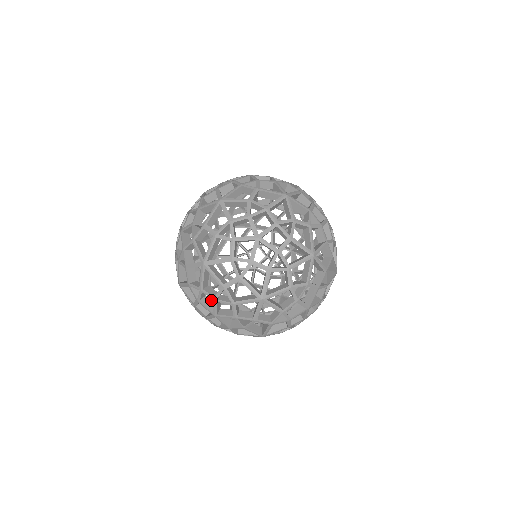
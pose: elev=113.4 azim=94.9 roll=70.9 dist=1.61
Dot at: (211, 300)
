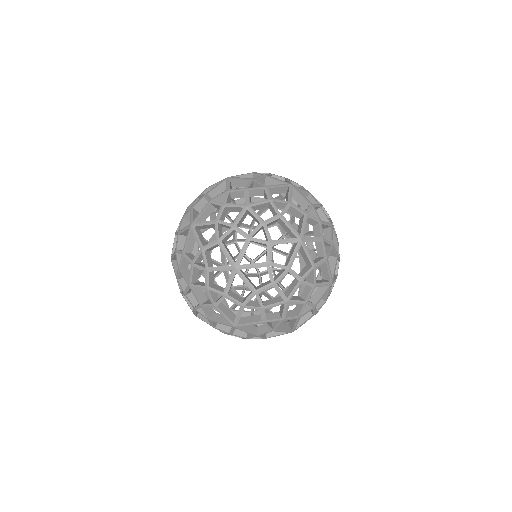
Dot at: occluded
